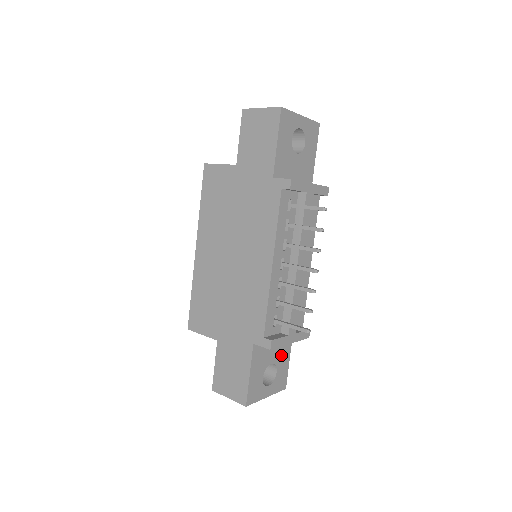
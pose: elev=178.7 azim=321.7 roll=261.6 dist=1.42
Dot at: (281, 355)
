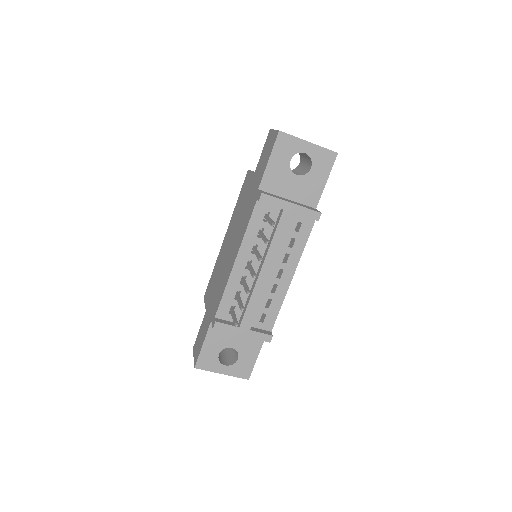
Dot at: (247, 347)
